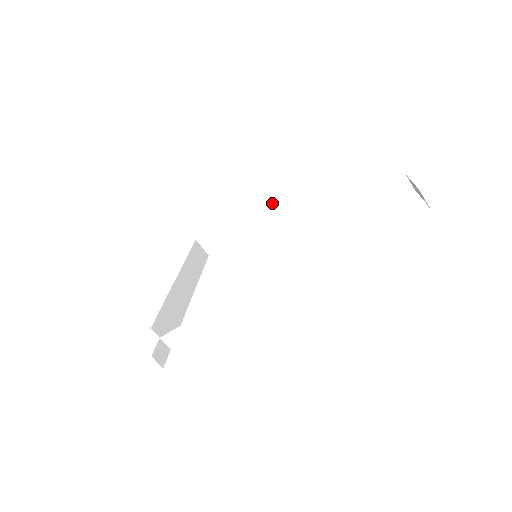
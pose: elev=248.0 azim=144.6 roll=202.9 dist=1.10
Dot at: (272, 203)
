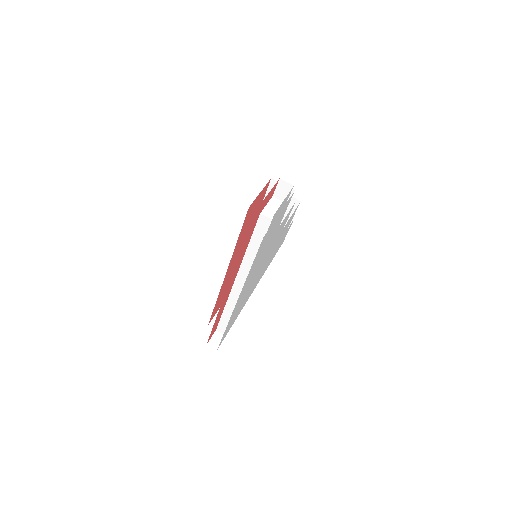
Dot at: occluded
